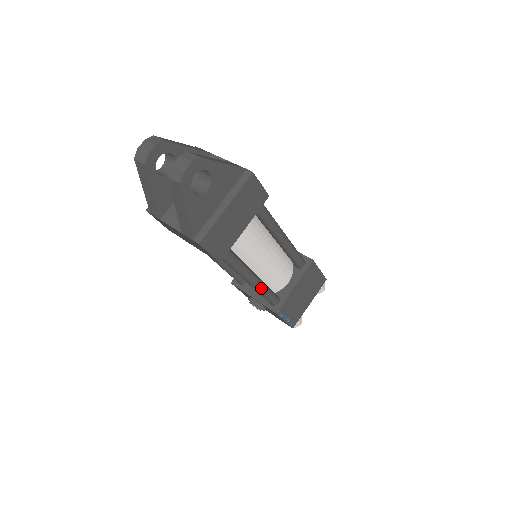
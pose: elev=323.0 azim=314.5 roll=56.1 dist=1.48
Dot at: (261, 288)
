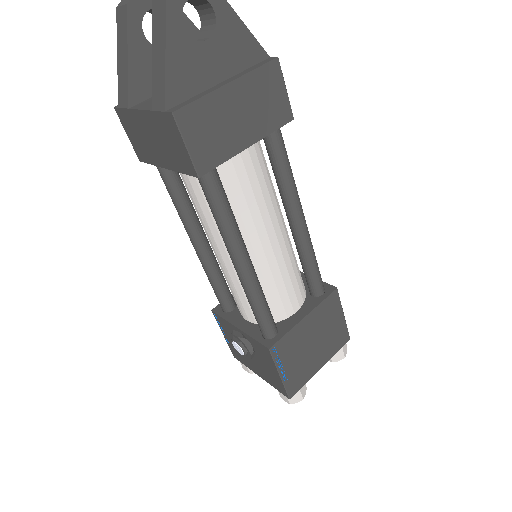
Dot at: (254, 287)
